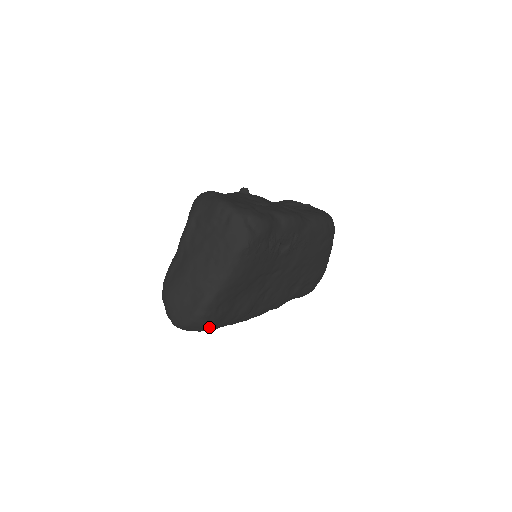
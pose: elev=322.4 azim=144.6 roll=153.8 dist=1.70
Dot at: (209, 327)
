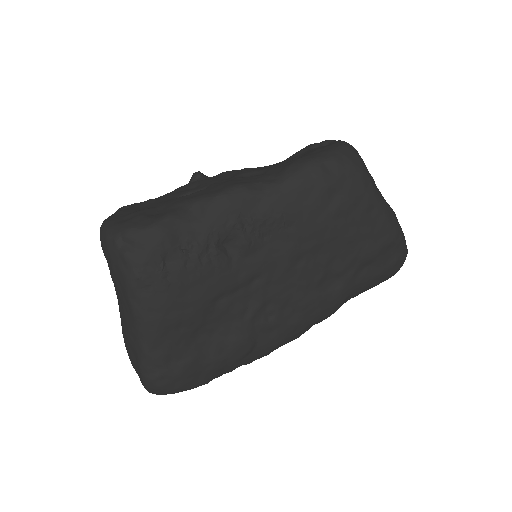
Dot at: (181, 387)
